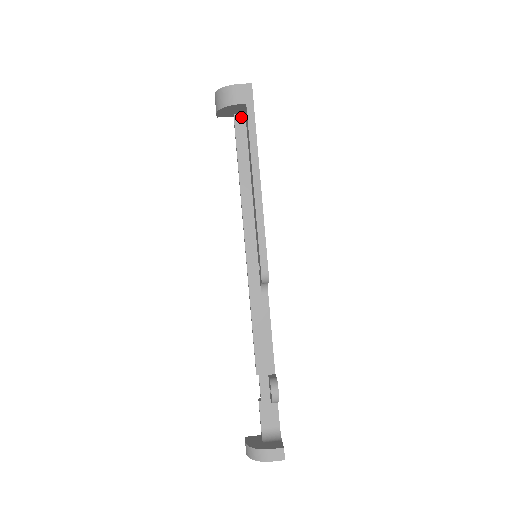
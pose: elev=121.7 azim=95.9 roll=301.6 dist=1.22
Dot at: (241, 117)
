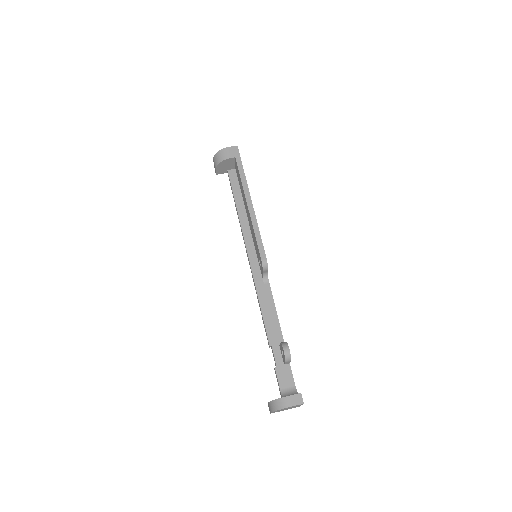
Dot at: (233, 171)
